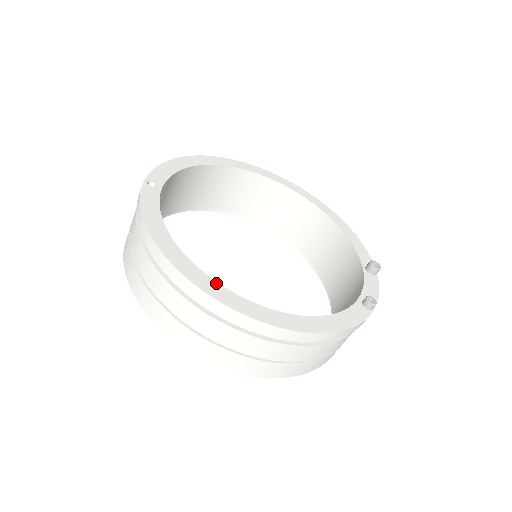
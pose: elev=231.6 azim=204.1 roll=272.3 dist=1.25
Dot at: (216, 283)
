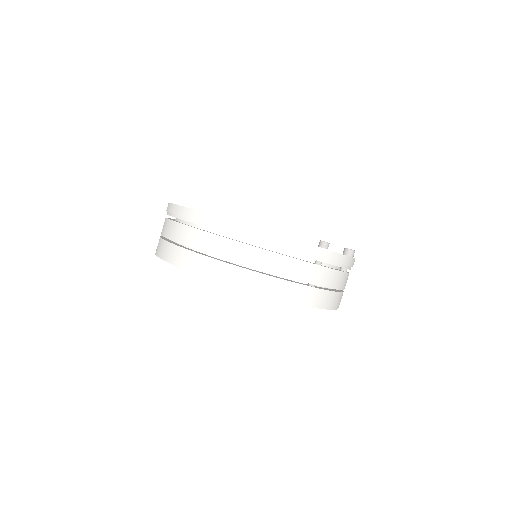
Dot at: occluded
